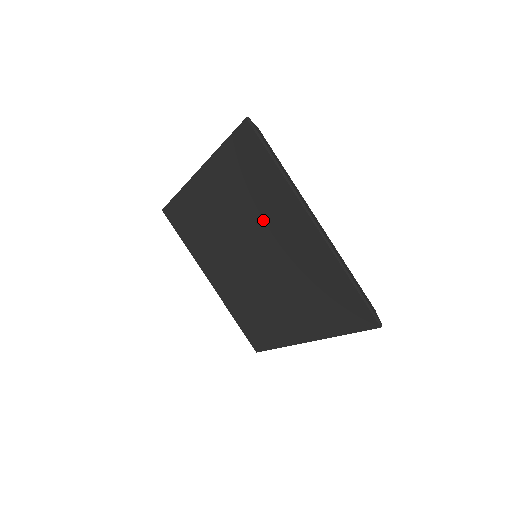
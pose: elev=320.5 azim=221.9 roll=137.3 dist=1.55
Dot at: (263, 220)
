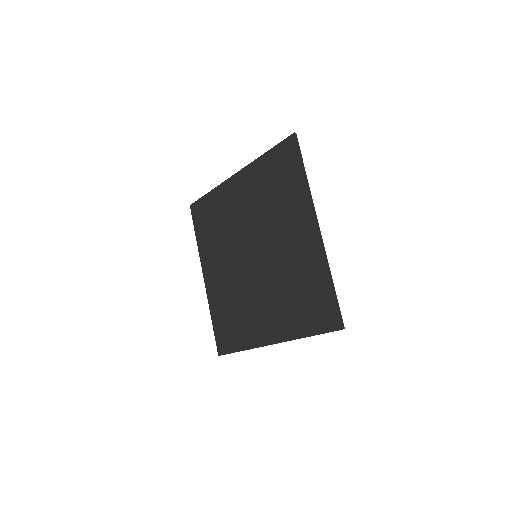
Dot at: (276, 220)
